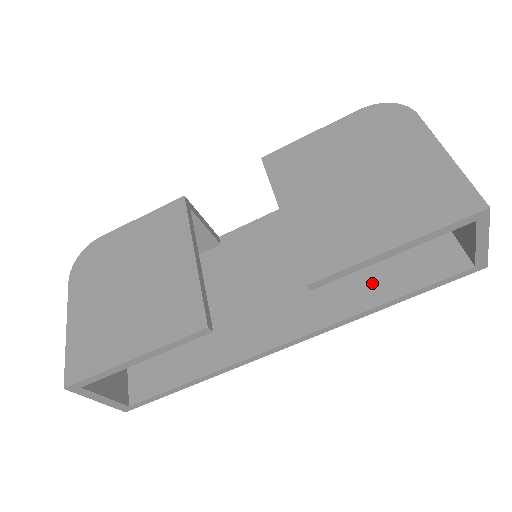
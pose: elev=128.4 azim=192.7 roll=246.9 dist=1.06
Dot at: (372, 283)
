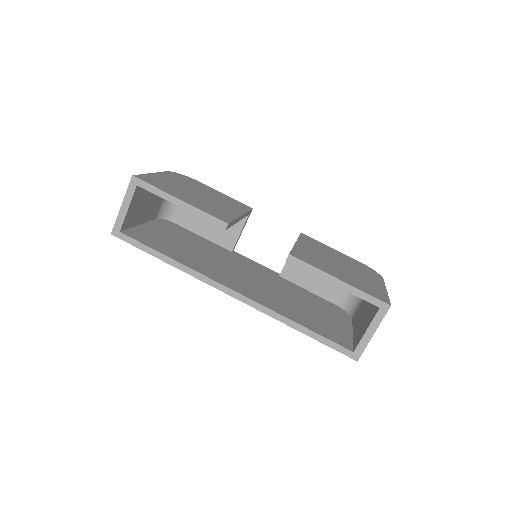
Dot at: (298, 316)
